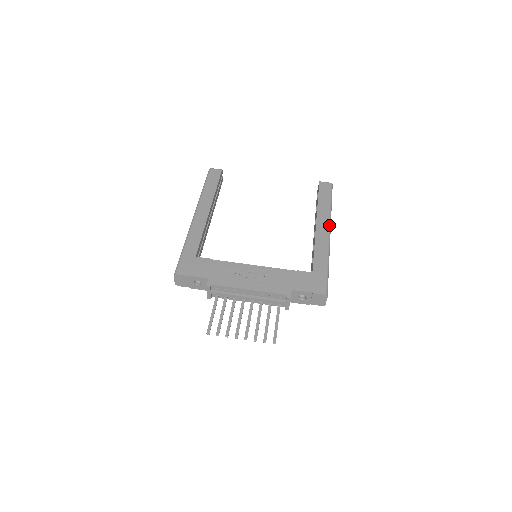
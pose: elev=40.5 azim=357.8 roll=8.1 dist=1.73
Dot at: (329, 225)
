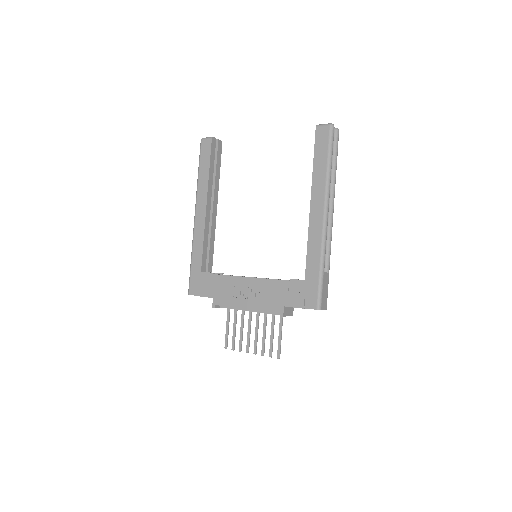
Dot at: (325, 204)
